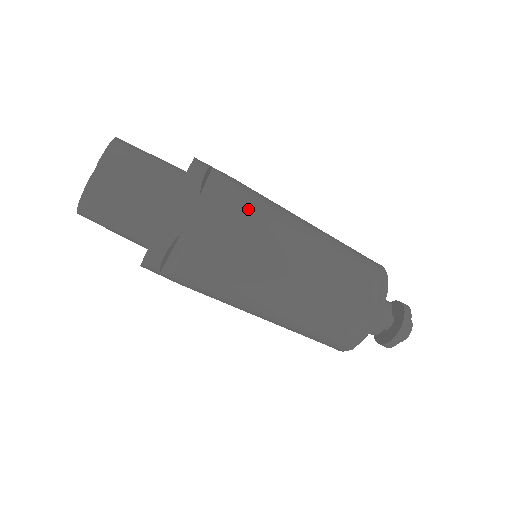
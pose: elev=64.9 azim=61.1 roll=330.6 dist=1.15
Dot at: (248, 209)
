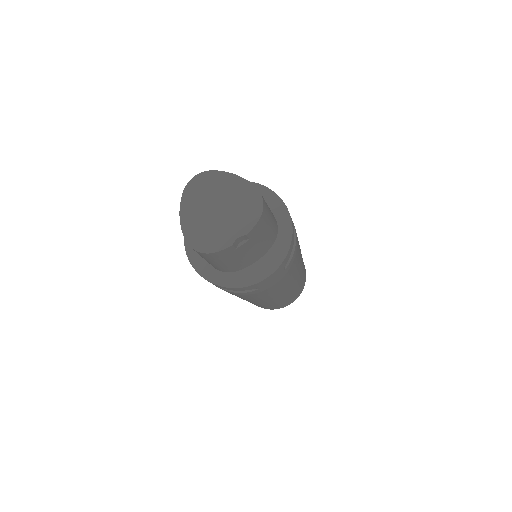
Dot at: (294, 267)
